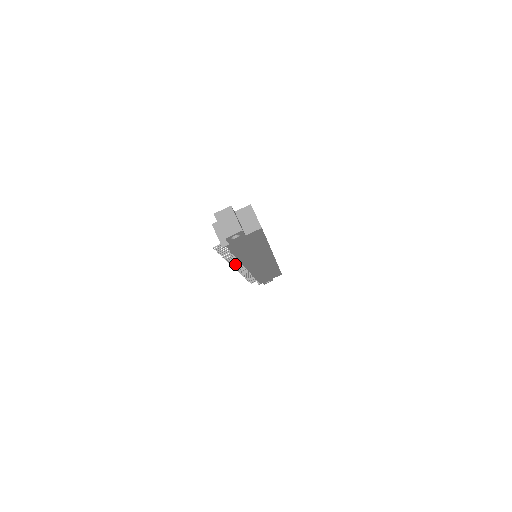
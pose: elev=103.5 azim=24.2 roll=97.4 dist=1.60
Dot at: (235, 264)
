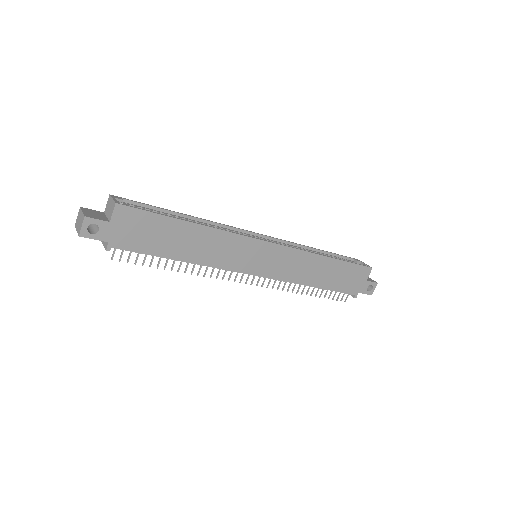
Dot at: (223, 276)
